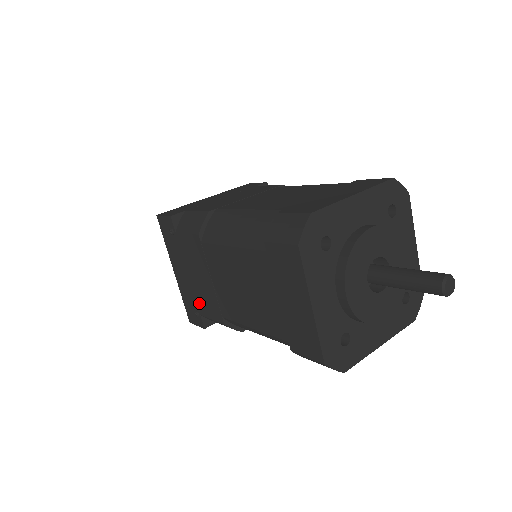
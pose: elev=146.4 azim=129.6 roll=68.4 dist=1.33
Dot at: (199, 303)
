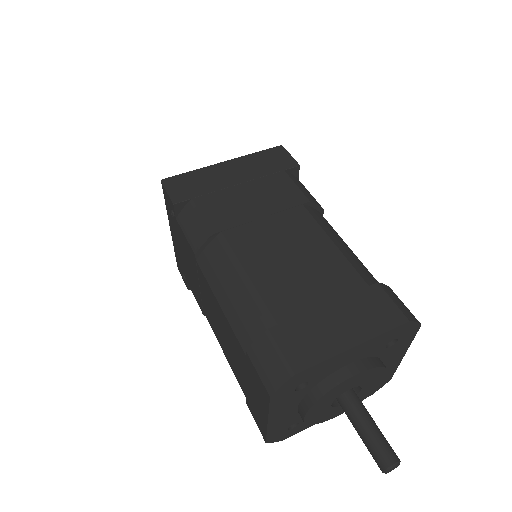
Dot at: (187, 276)
